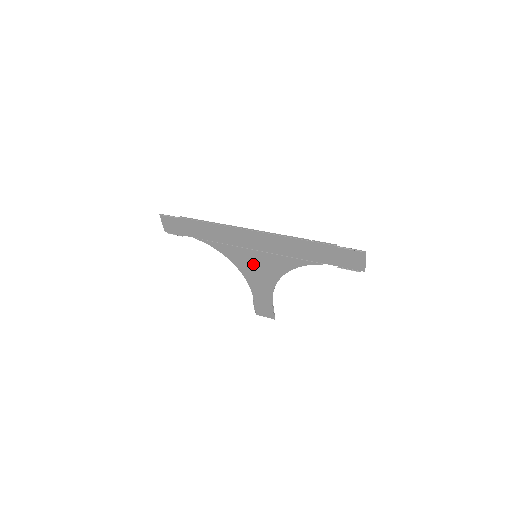
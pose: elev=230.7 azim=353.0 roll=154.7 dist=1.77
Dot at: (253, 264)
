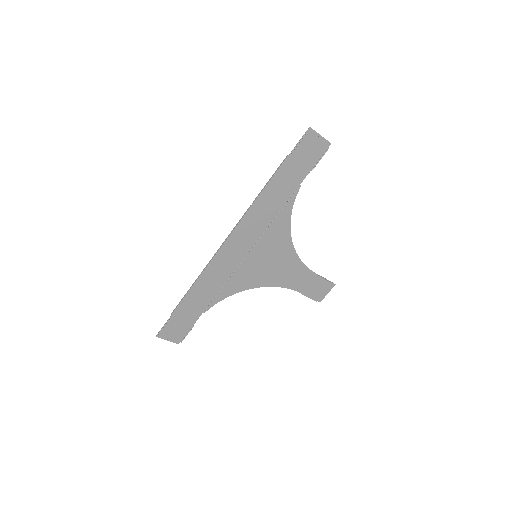
Dot at: (263, 266)
